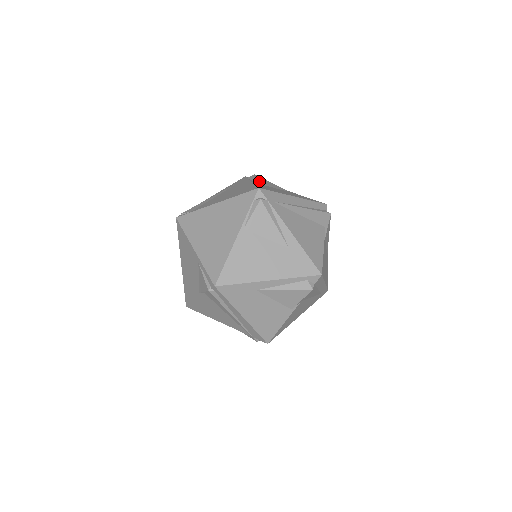
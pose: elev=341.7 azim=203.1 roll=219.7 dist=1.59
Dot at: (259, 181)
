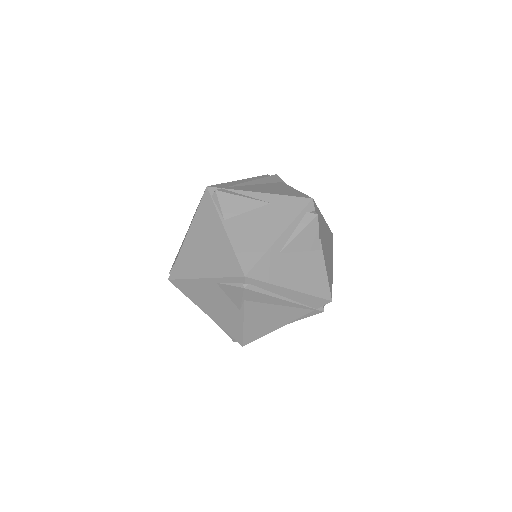
Dot at: occluded
